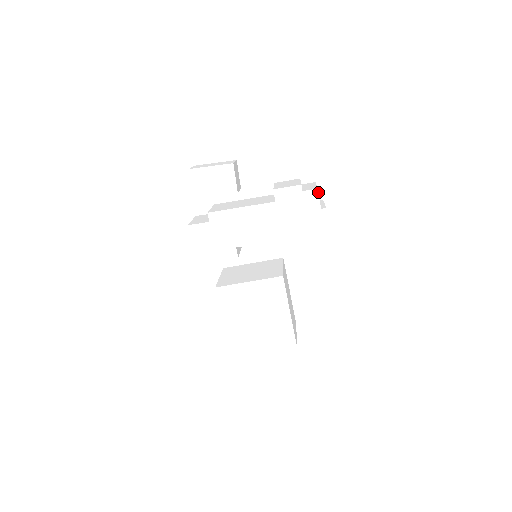
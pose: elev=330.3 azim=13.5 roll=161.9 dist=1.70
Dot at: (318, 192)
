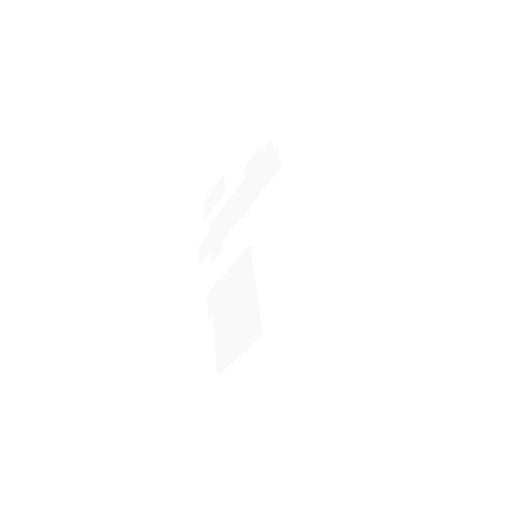
Dot at: (271, 141)
